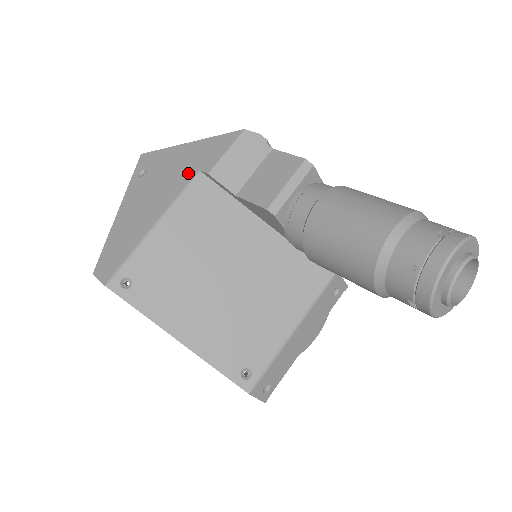
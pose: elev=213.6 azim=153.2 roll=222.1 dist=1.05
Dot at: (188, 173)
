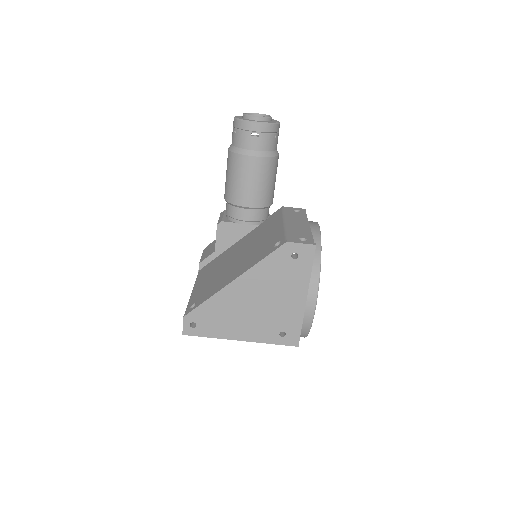
Dot at: occluded
